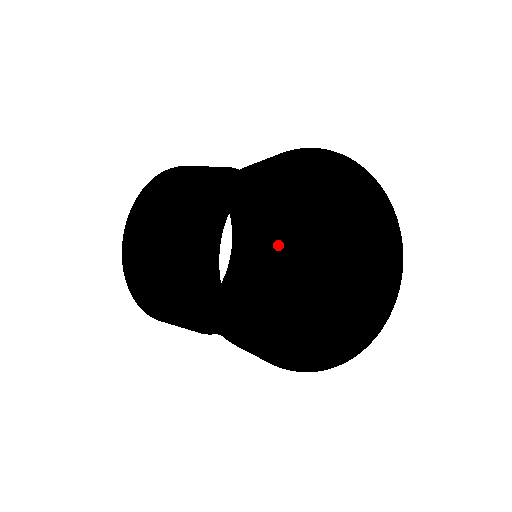
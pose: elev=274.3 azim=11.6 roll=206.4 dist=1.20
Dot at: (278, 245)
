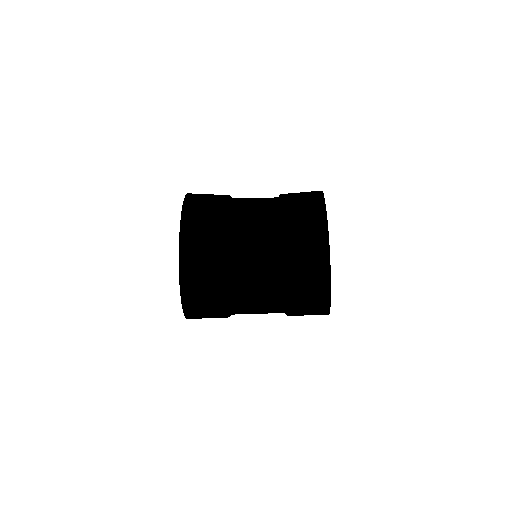
Dot at: occluded
